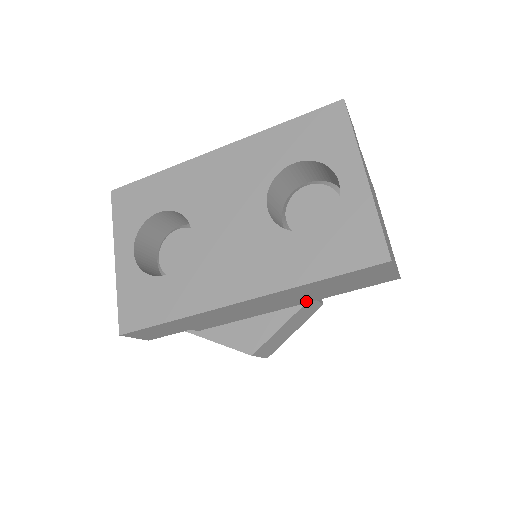
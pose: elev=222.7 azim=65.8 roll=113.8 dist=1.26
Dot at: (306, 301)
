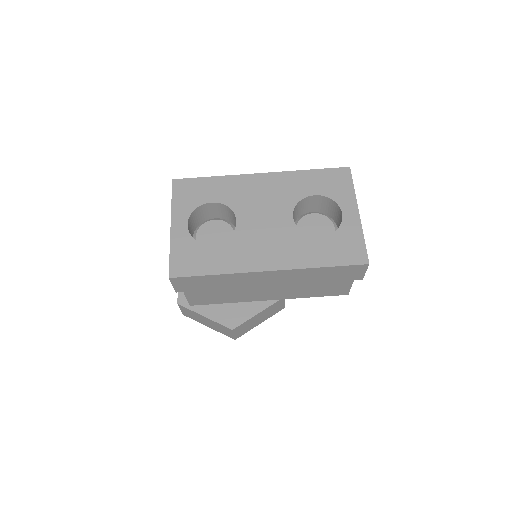
Dot at: (281, 297)
